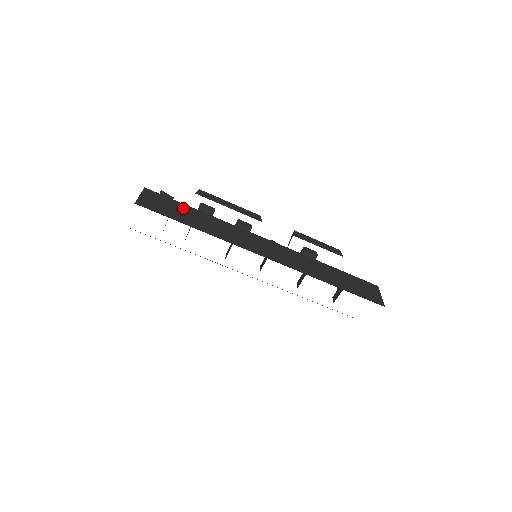
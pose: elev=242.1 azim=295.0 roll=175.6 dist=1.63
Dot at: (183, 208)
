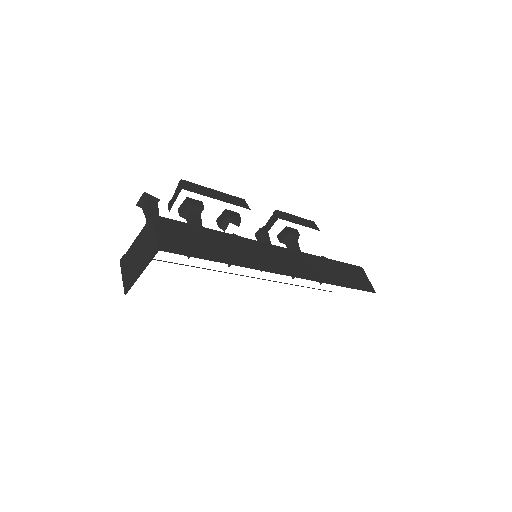
Dot at: (199, 233)
